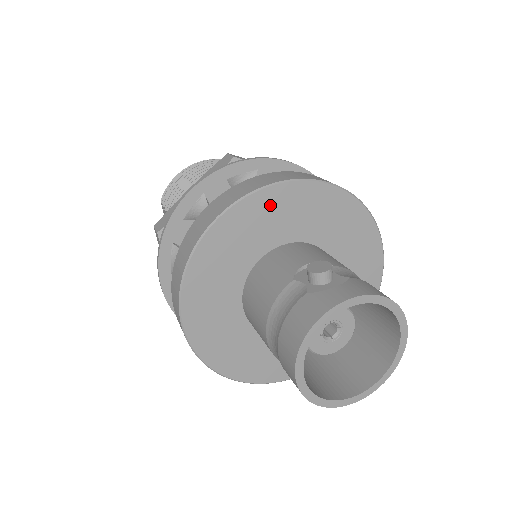
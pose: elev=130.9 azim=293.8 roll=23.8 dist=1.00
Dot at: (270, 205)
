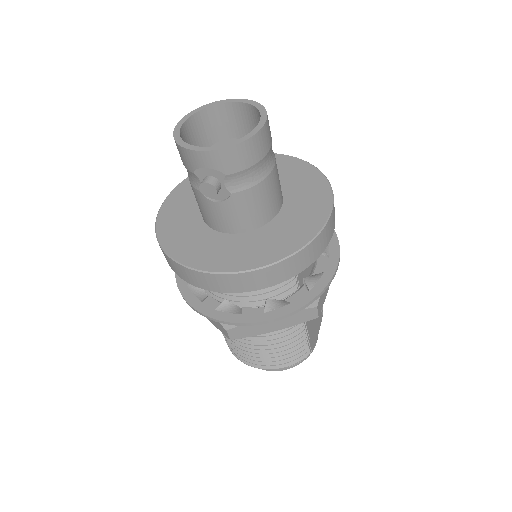
Dot at: occluded
